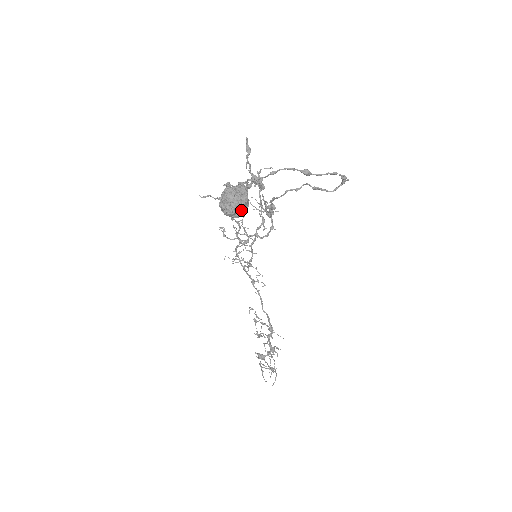
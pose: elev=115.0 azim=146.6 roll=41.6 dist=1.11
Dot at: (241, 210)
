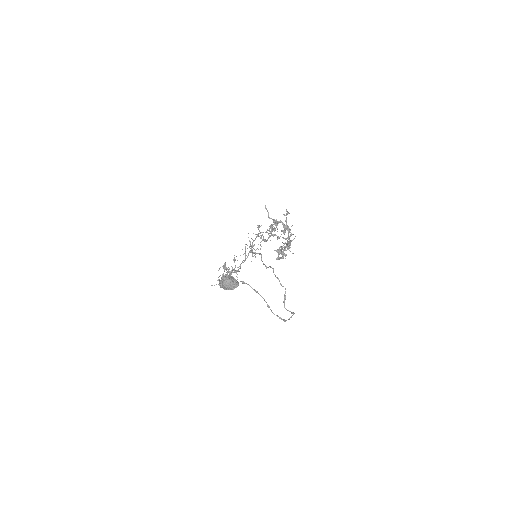
Dot at: (226, 289)
